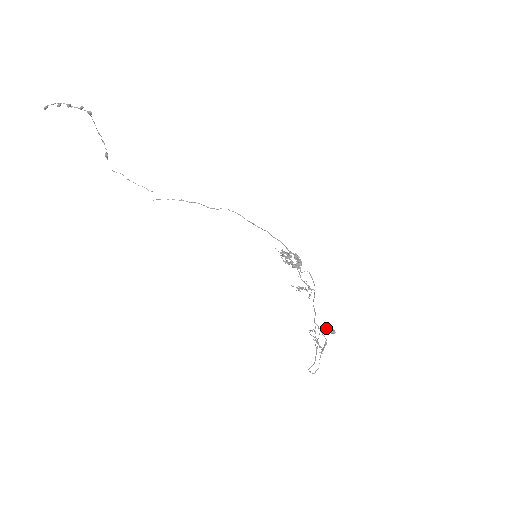
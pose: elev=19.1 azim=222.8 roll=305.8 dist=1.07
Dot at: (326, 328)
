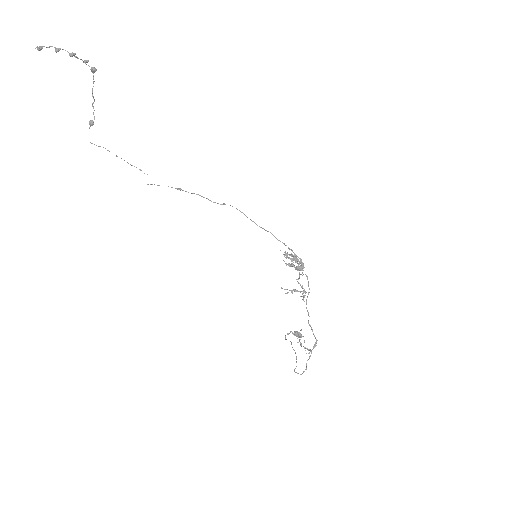
Dot at: (295, 332)
